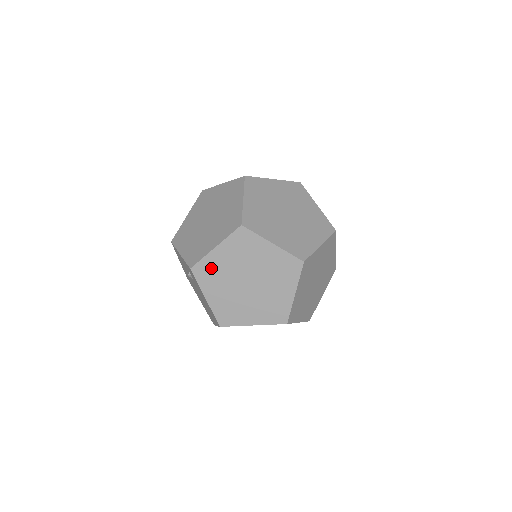
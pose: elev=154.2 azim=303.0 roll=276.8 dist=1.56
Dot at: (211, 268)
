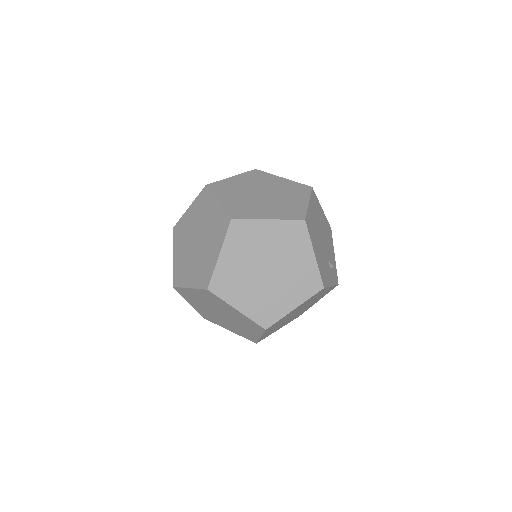
Dot at: (183, 227)
